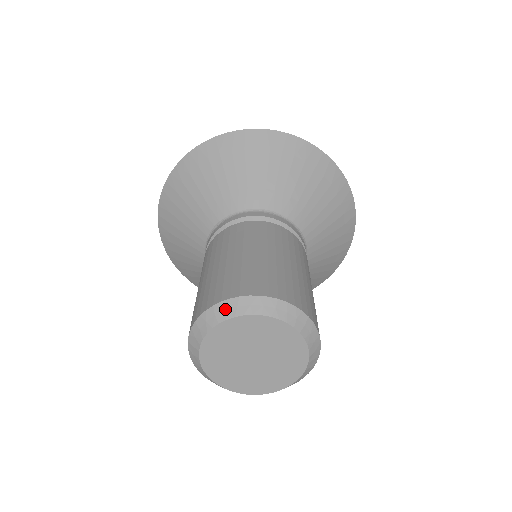
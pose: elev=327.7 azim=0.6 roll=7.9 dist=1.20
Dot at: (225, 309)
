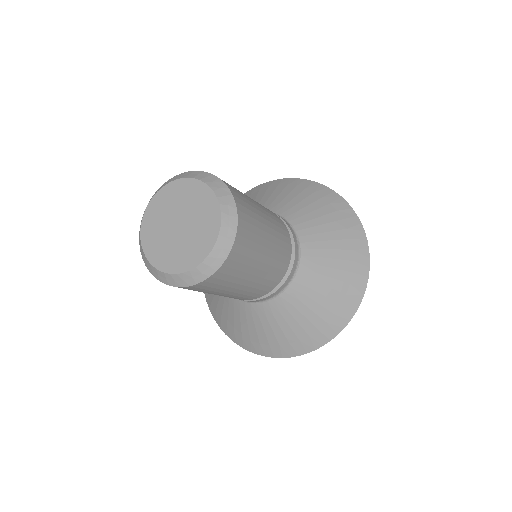
Dot at: (146, 207)
